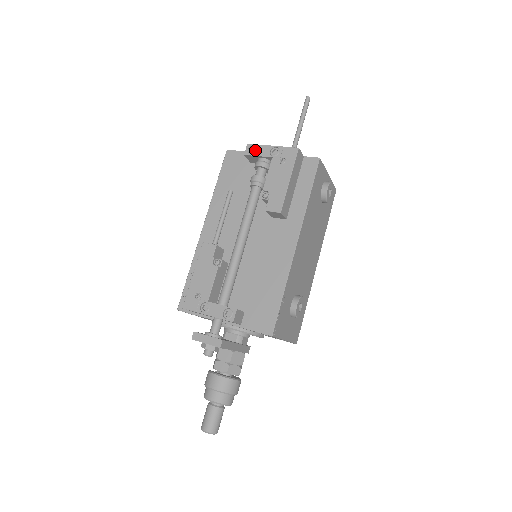
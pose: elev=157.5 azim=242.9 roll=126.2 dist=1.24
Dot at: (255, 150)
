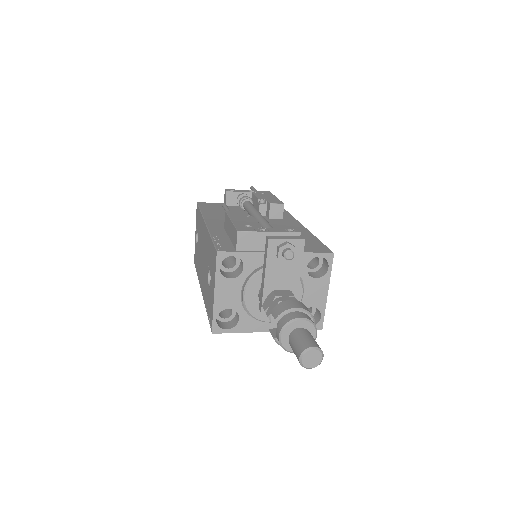
Dot at: (235, 190)
